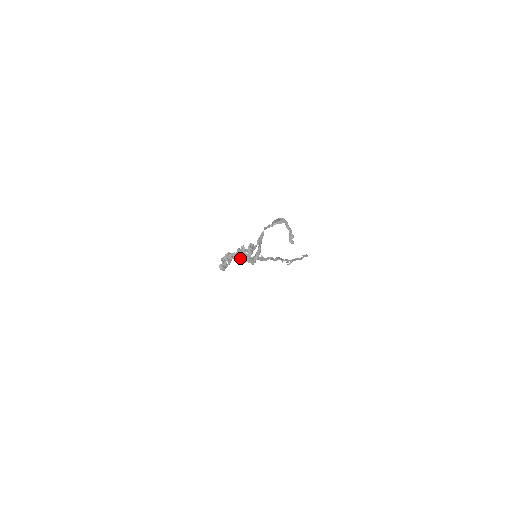
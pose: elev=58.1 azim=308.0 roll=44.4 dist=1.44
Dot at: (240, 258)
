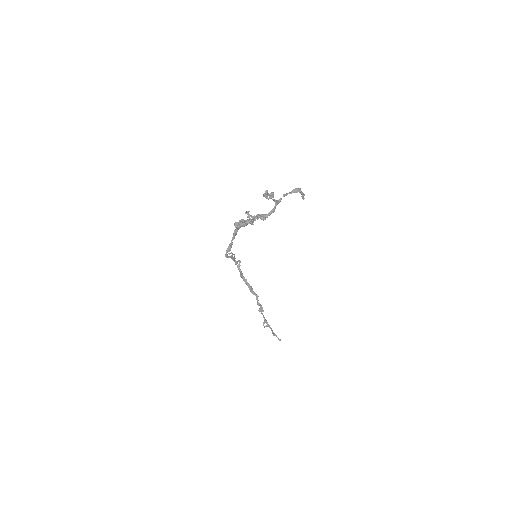
Dot at: (255, 216)
